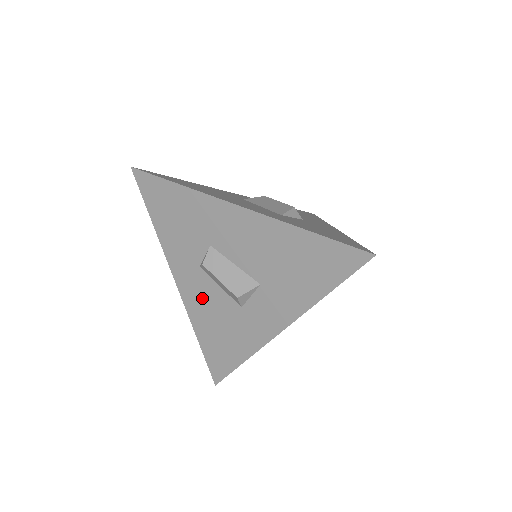
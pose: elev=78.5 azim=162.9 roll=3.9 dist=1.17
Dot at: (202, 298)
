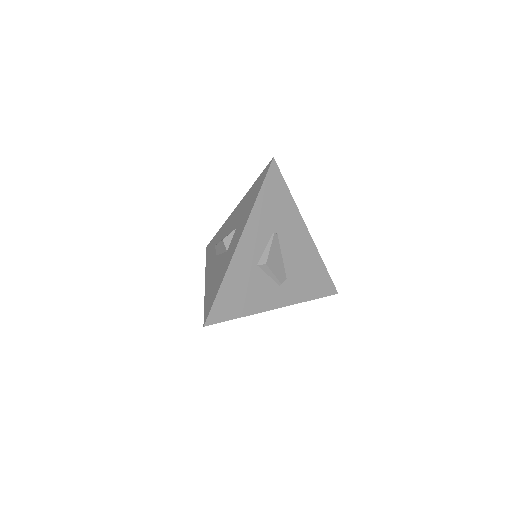
Dot at: (213, 272)
